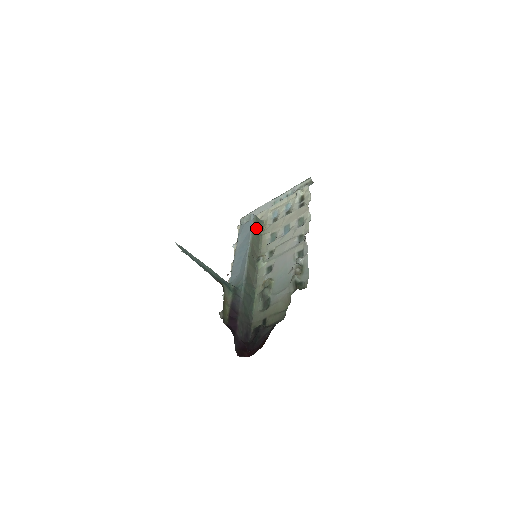
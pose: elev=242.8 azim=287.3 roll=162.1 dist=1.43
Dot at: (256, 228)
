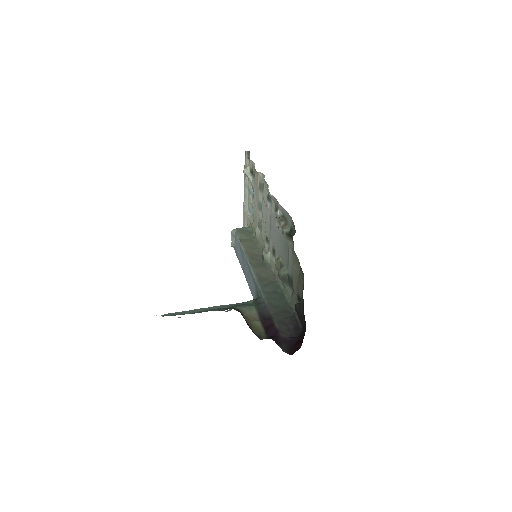
Dot at: (244, 237)
